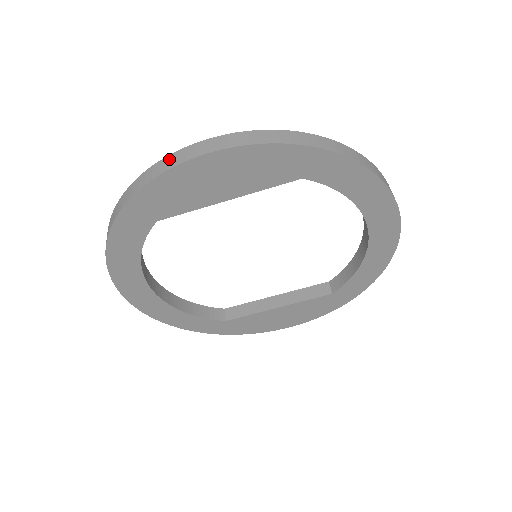
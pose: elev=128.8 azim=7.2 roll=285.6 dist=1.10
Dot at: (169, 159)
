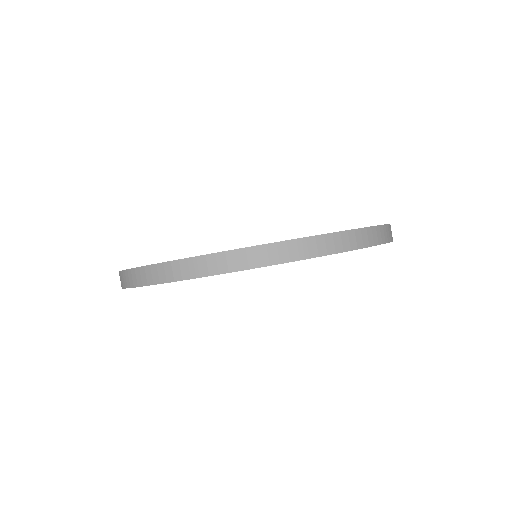
Dot at: (123, 276)
